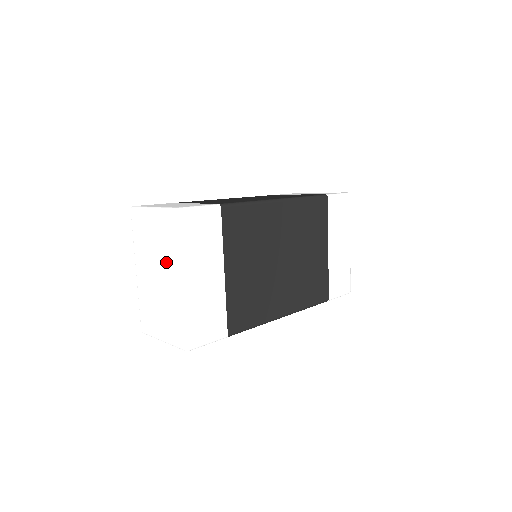
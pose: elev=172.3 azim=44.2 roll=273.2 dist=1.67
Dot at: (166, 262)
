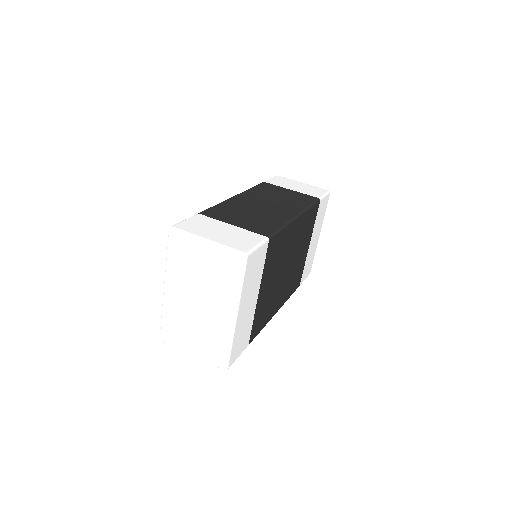
Dot at: (217, 295)
